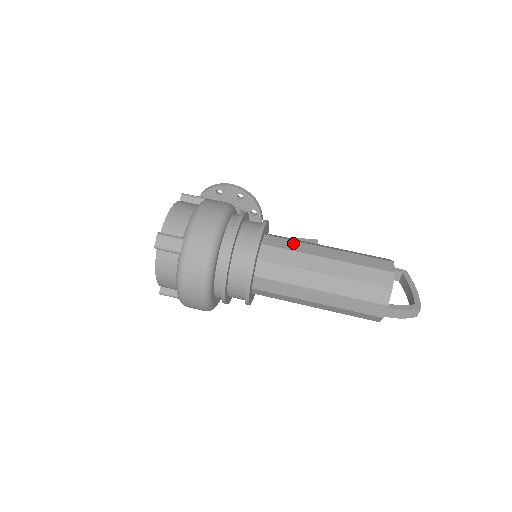
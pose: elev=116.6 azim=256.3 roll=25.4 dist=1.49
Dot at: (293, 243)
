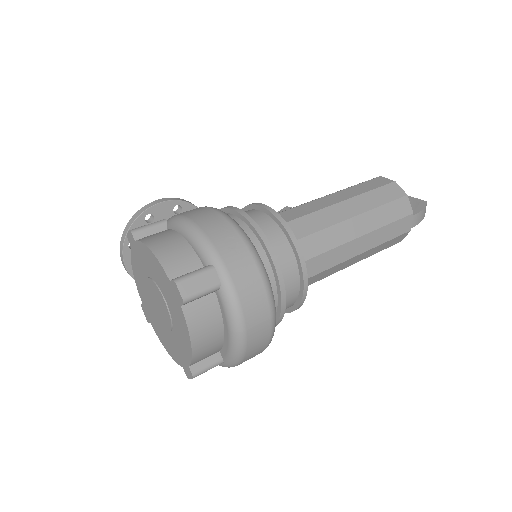
Dot at: (297, 209)
